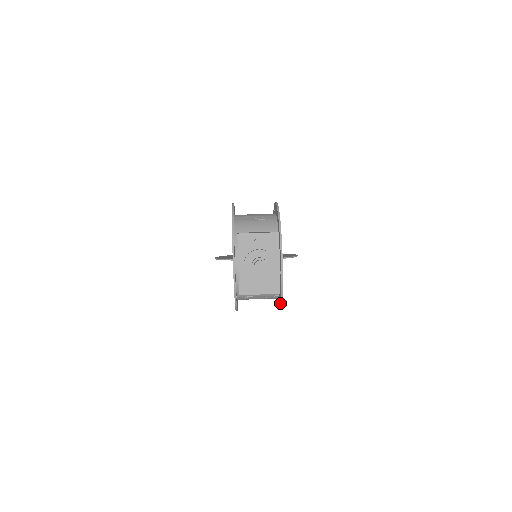
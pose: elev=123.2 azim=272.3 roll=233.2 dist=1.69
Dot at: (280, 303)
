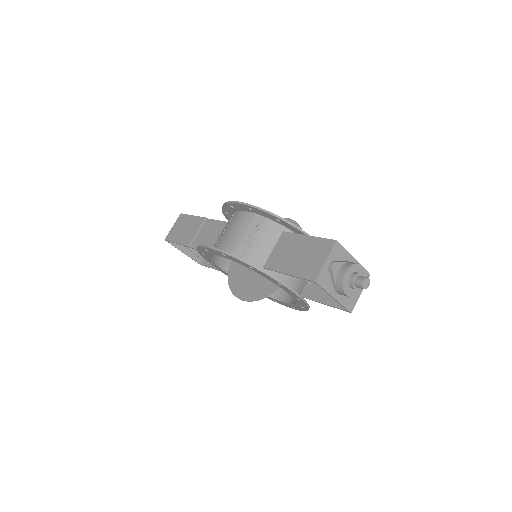
Dot at: occluded
